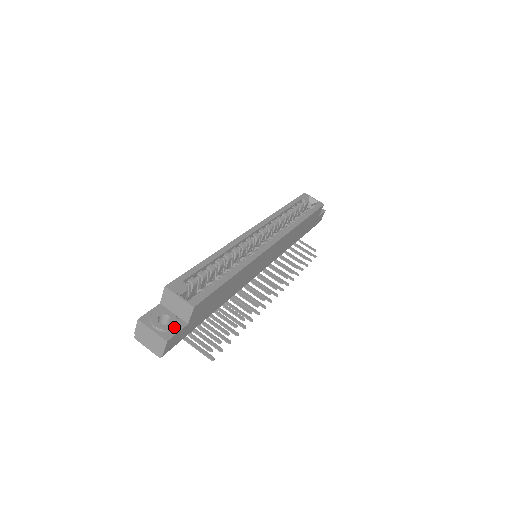
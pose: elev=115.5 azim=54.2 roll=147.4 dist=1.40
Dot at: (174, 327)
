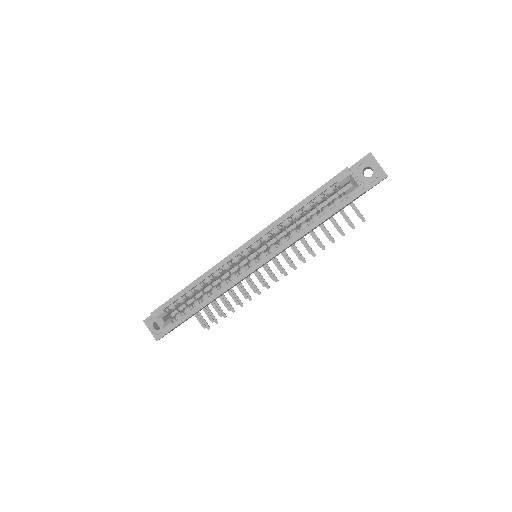
Dot at: (161, 333)
